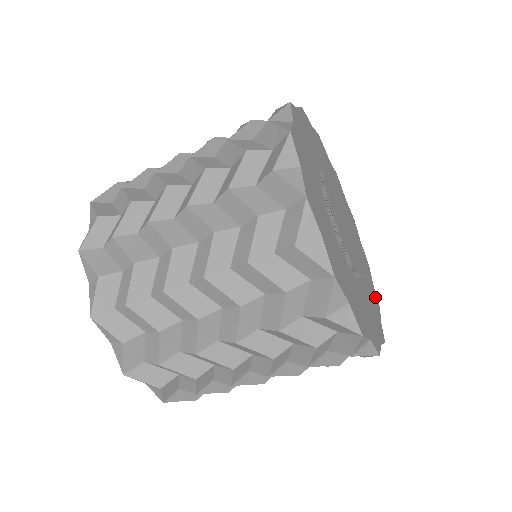
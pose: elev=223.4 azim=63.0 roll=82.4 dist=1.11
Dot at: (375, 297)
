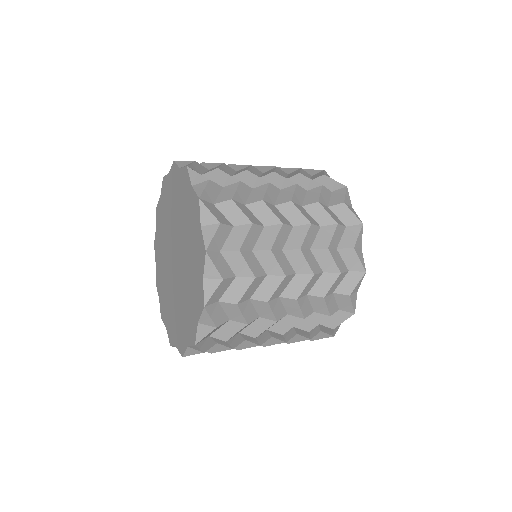
Dot at: occluded
